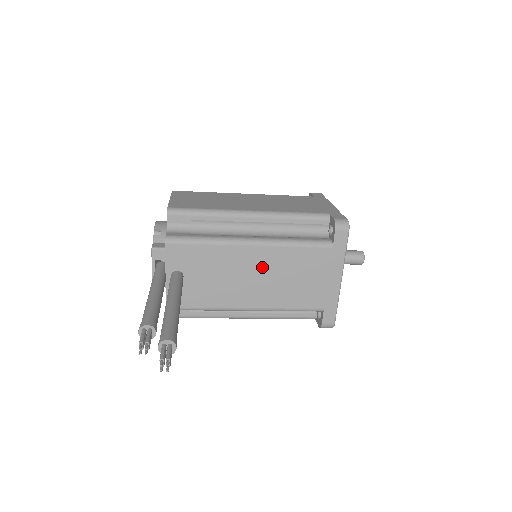
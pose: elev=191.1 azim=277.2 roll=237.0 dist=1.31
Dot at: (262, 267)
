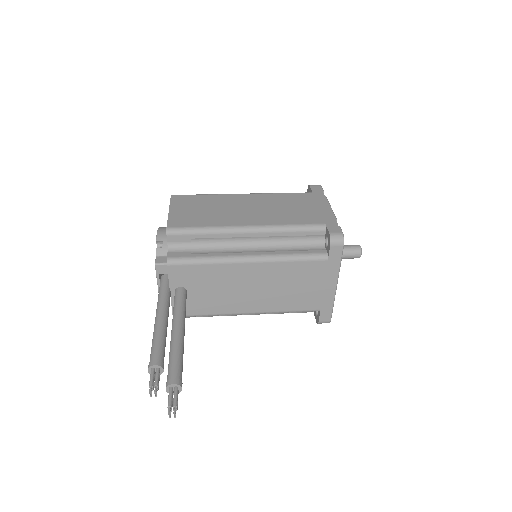
Dot at: (260, 280)
